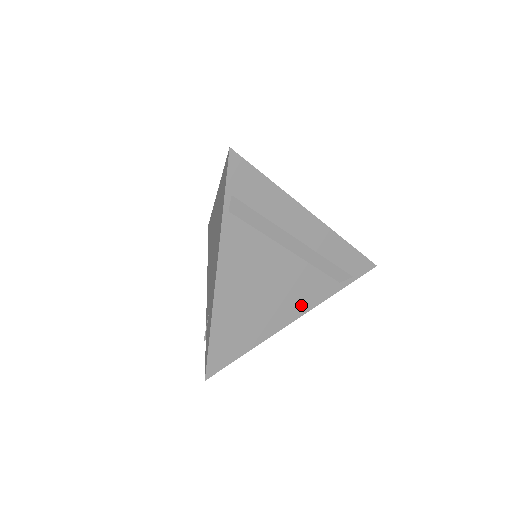
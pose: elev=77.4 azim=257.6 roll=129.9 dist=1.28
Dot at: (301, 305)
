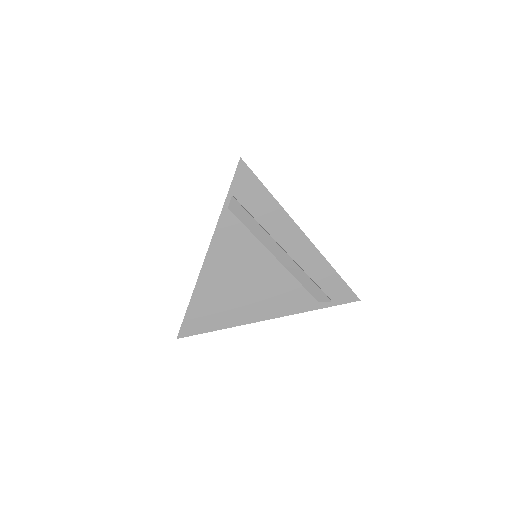
Dot at: (277, 308)
